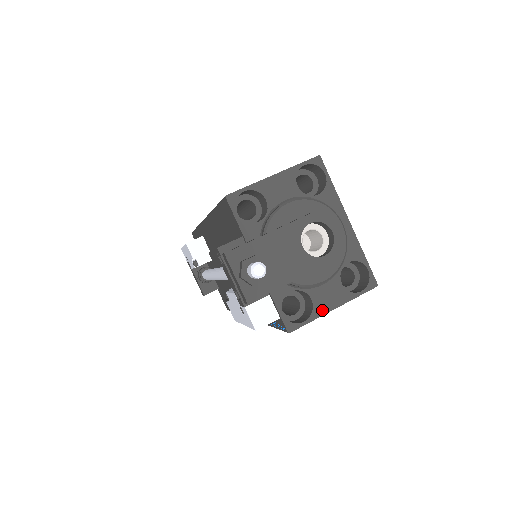
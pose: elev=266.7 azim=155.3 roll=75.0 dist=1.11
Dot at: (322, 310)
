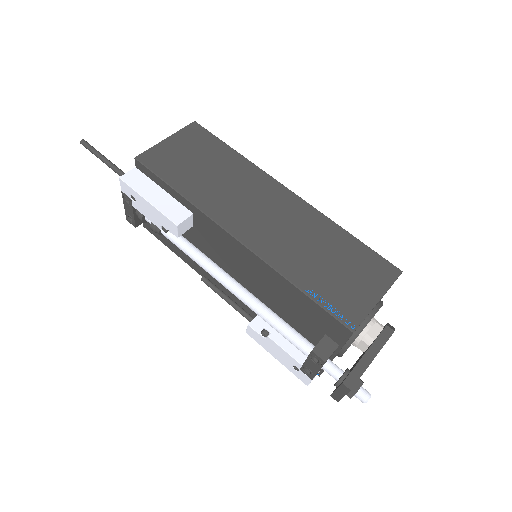
Dot at: occluded
